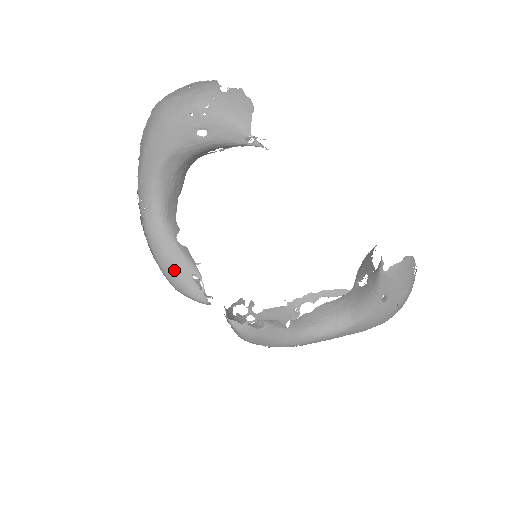
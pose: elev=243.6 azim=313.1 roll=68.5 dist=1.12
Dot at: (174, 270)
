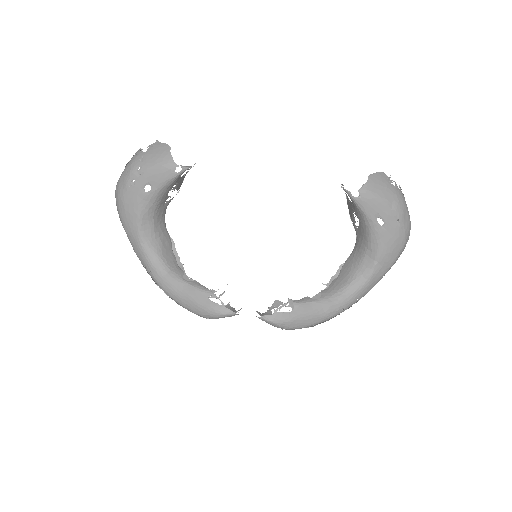
Dot at: (194, 303)
